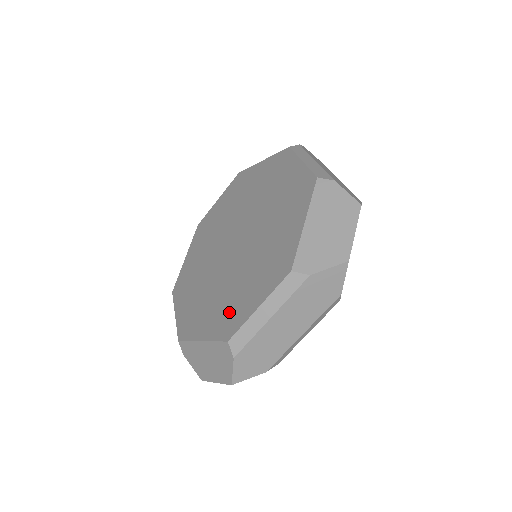
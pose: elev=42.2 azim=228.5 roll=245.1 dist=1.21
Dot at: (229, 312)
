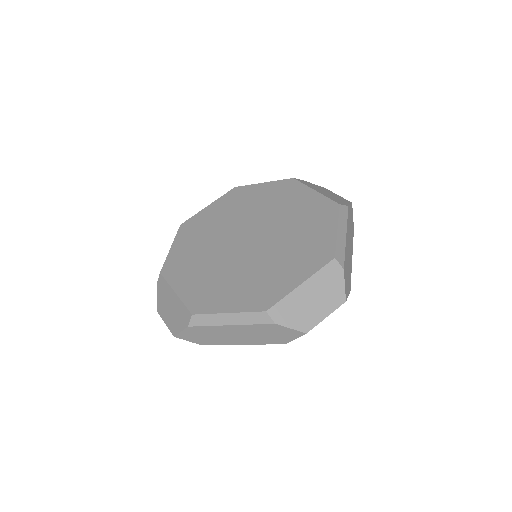
Dot at: (309, 252)
